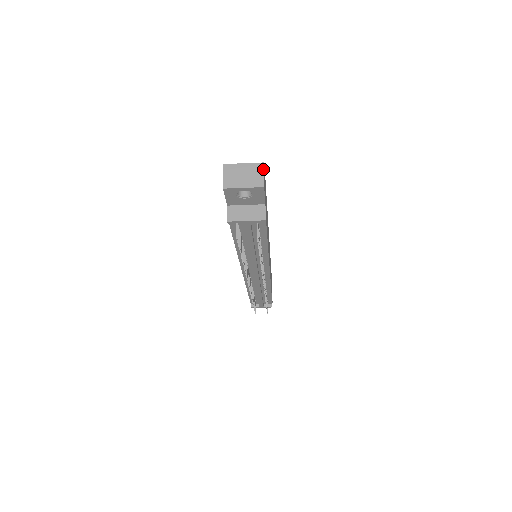
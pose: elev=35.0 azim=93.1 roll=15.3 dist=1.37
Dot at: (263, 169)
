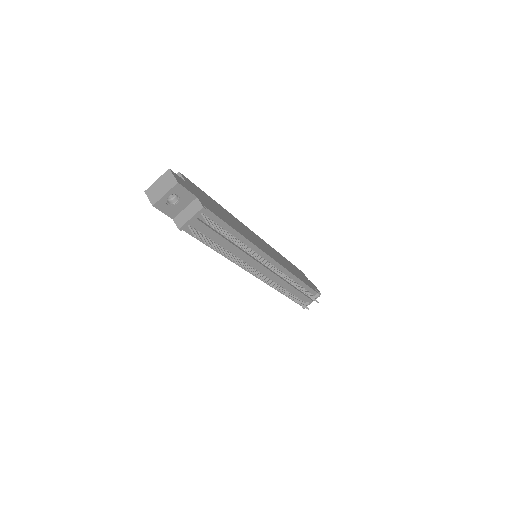
Dot at: (171, 172)
